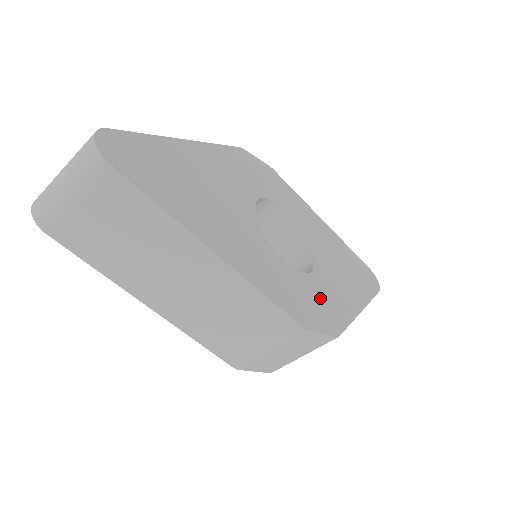
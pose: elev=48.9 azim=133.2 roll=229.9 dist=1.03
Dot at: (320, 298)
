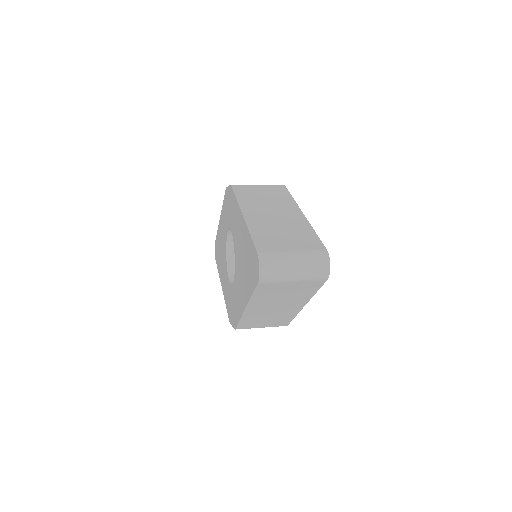
Dot at: occluded
